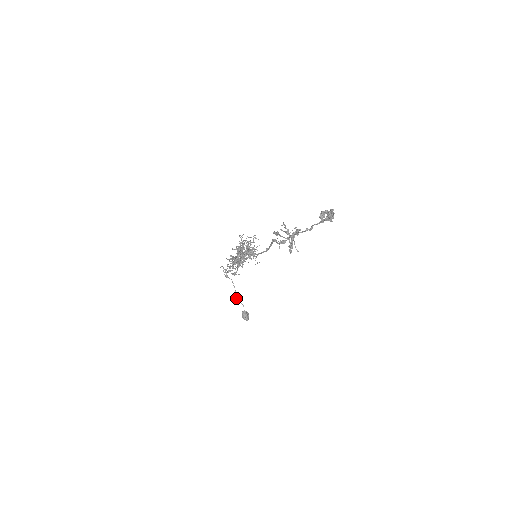
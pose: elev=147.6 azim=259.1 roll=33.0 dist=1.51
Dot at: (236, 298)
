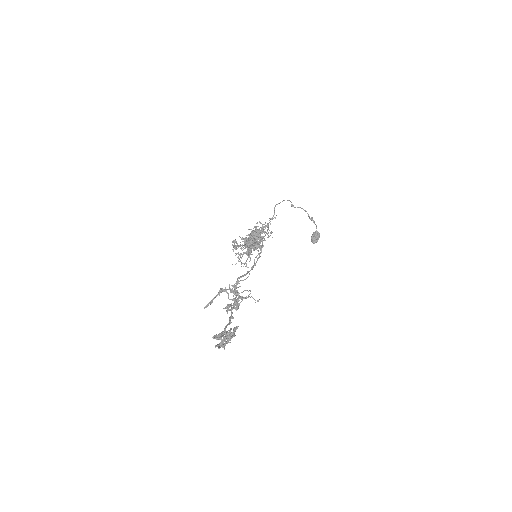
Dot at: (310, 218)
